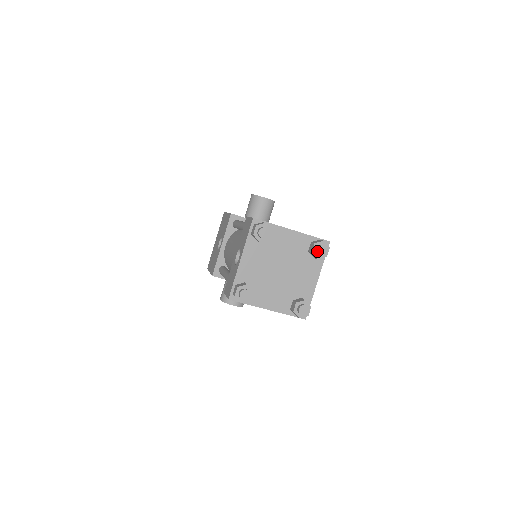
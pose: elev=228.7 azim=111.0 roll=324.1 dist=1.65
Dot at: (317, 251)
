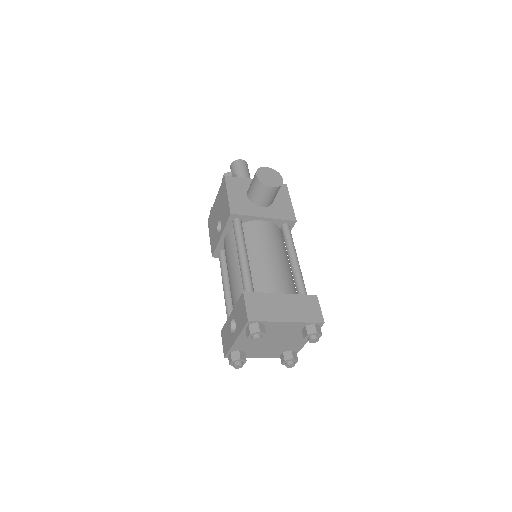
Dot at: (309, 342)
